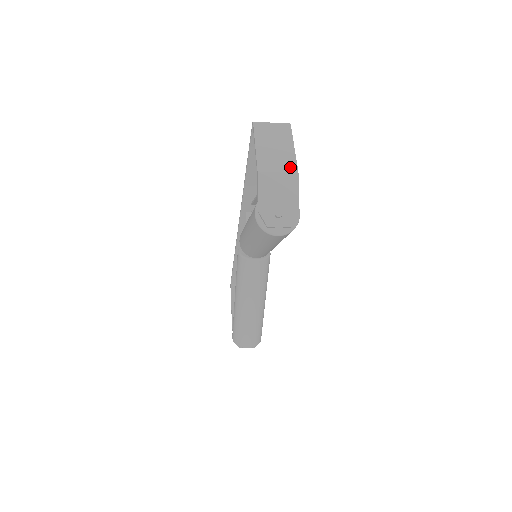
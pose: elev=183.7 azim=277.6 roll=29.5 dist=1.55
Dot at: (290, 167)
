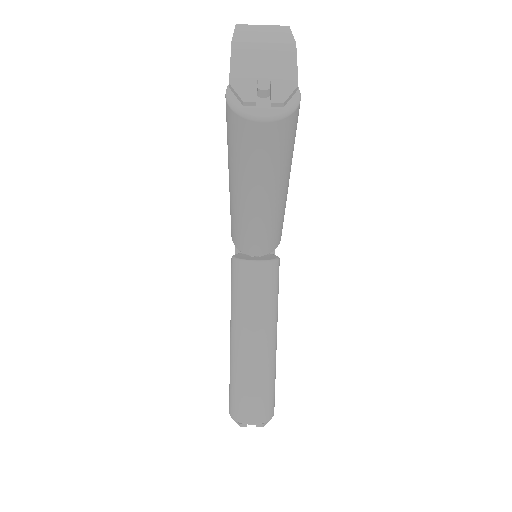
Dot at: (283, 40)
